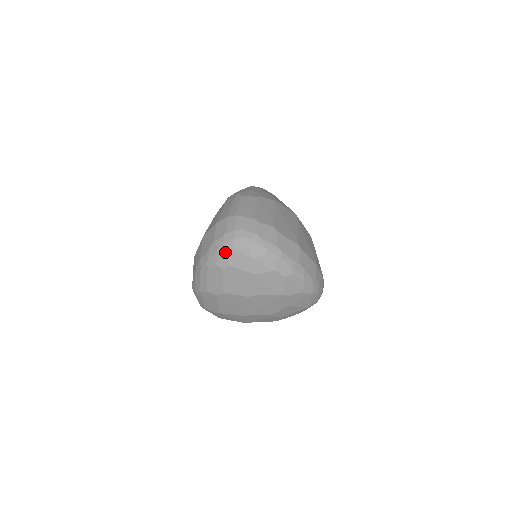
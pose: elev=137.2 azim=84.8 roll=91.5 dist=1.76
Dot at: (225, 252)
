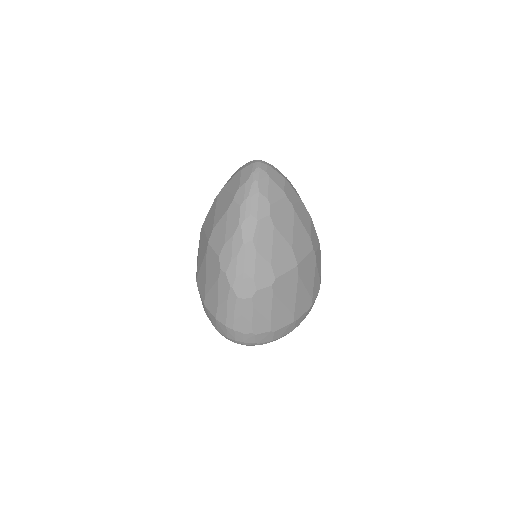
Dot at: occluded
